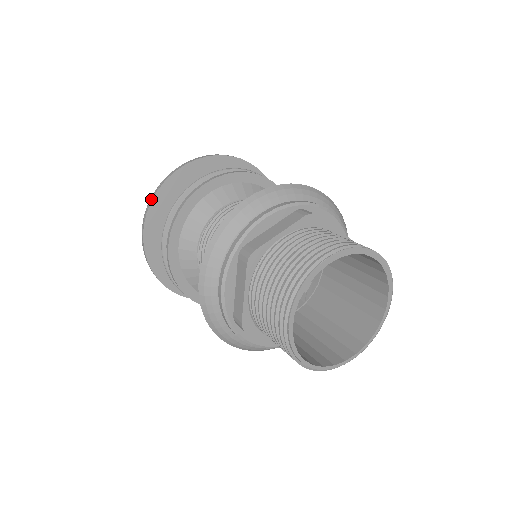
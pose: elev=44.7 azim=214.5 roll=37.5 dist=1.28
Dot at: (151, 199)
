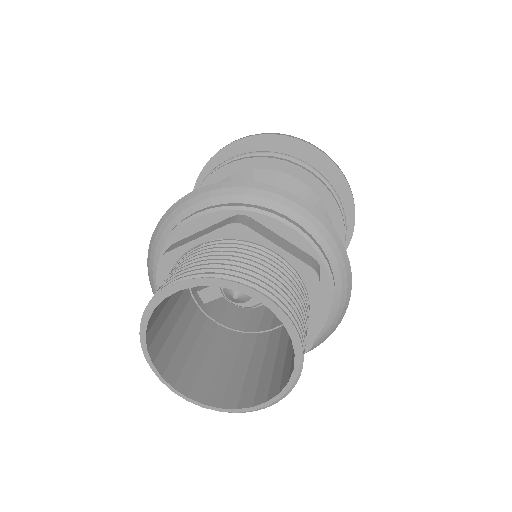
Dot at: (198, 176)
